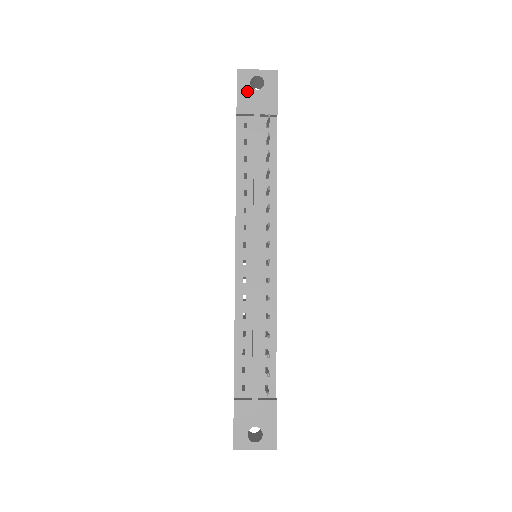
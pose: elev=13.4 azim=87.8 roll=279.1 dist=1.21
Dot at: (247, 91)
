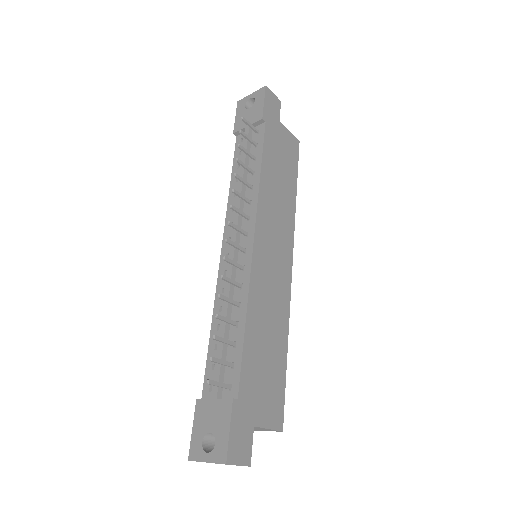
Dot at: (242, 113)
